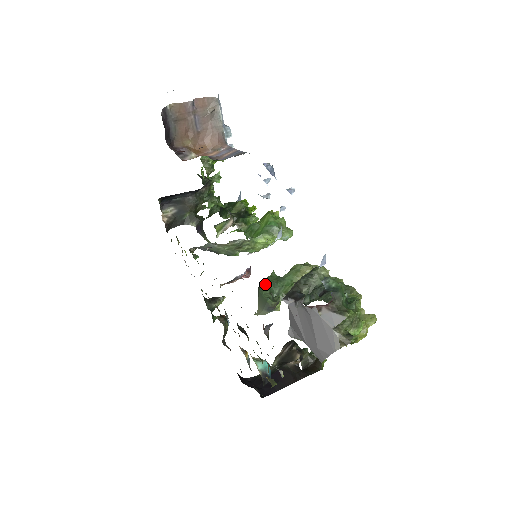
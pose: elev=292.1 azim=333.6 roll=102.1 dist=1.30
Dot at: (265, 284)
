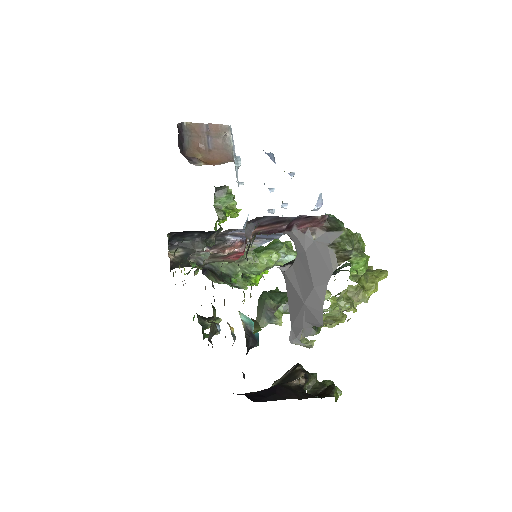
Dot at: (265, 292)
